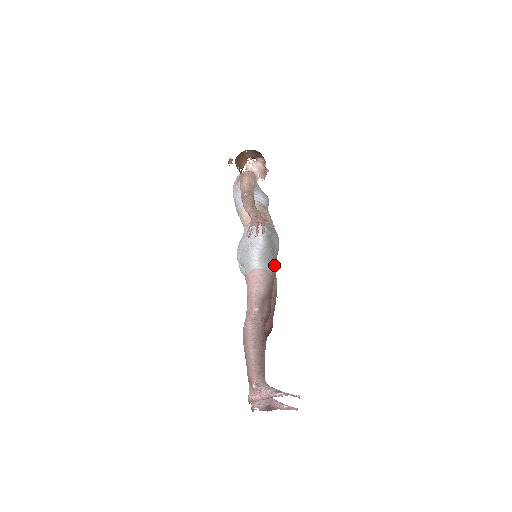
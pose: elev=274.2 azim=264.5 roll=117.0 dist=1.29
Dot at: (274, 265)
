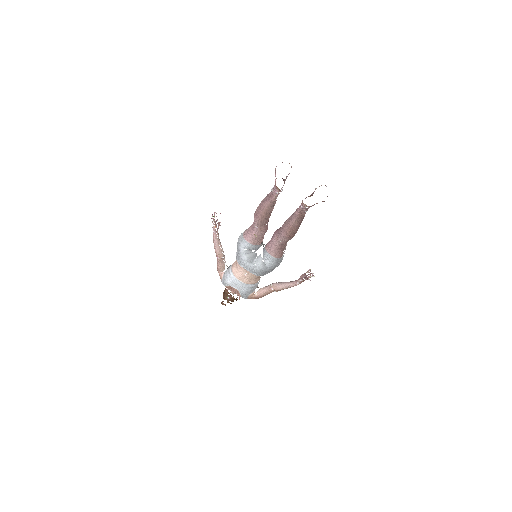
Dot at: occluded
